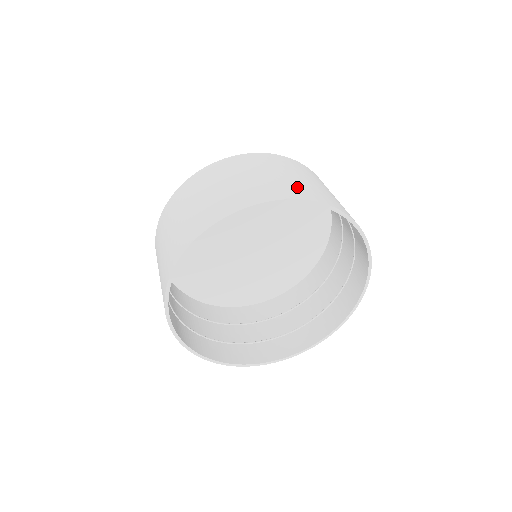
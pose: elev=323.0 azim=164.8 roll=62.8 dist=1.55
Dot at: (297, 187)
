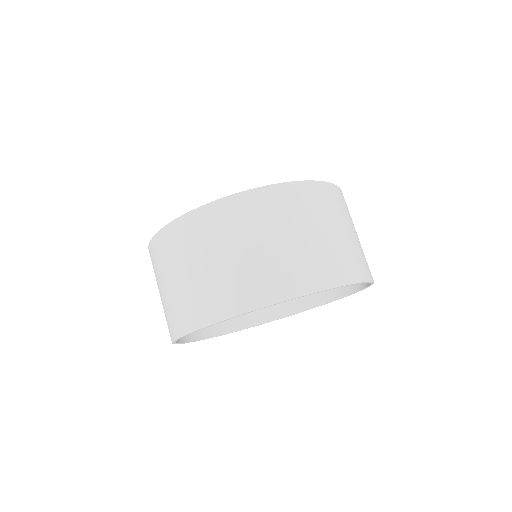
Dot at: (254, 280)
